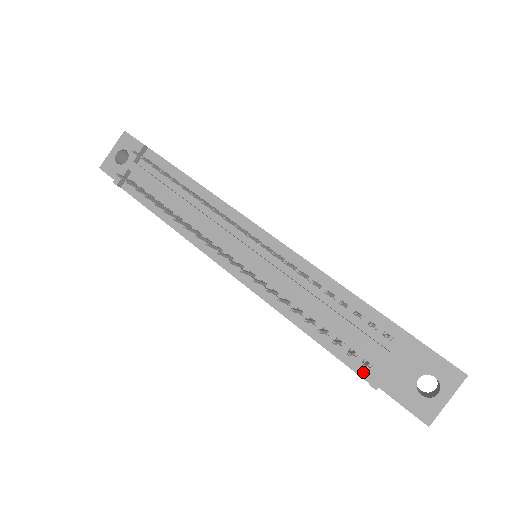
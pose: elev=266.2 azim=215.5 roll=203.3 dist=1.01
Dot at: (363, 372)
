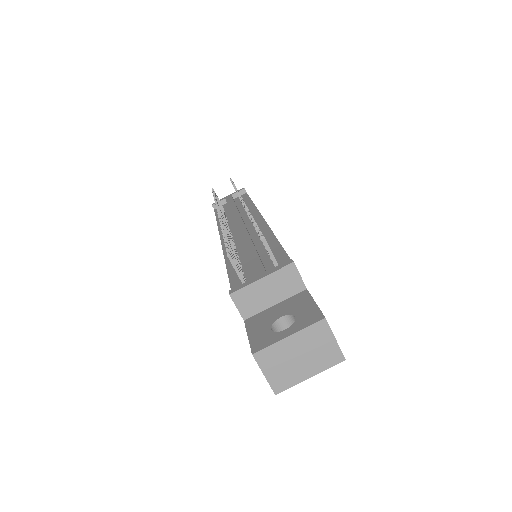
Dot at: occluded
